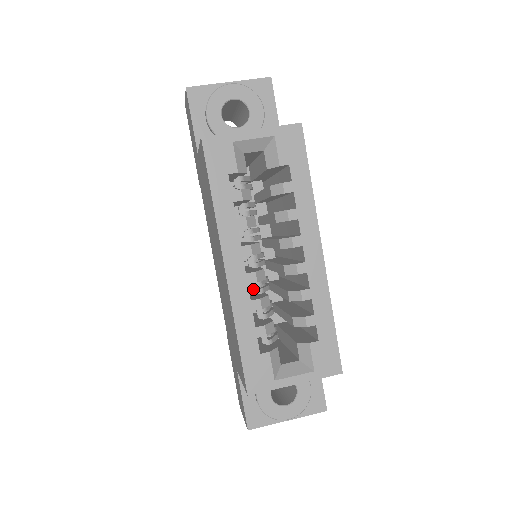
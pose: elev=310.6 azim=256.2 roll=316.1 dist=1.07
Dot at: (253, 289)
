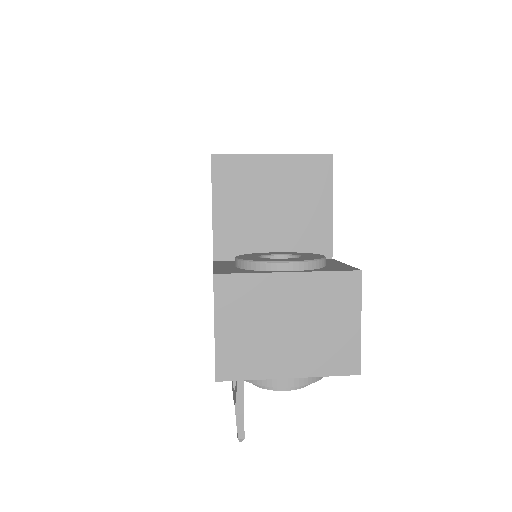
Dot at: occluded
